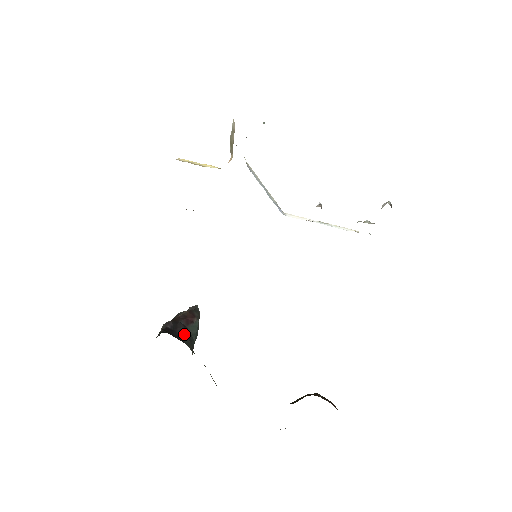
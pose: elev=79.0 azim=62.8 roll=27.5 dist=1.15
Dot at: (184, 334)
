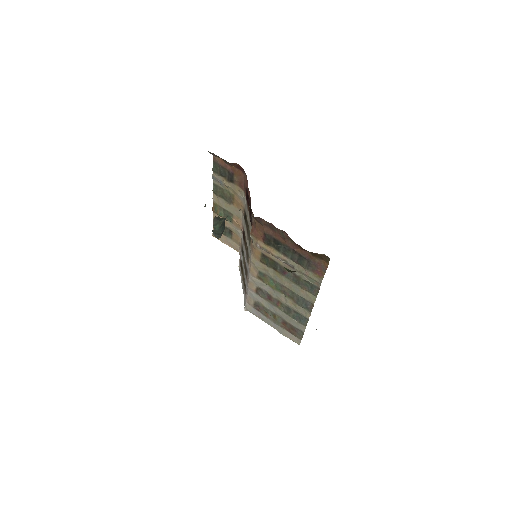
Dot at: occluded
